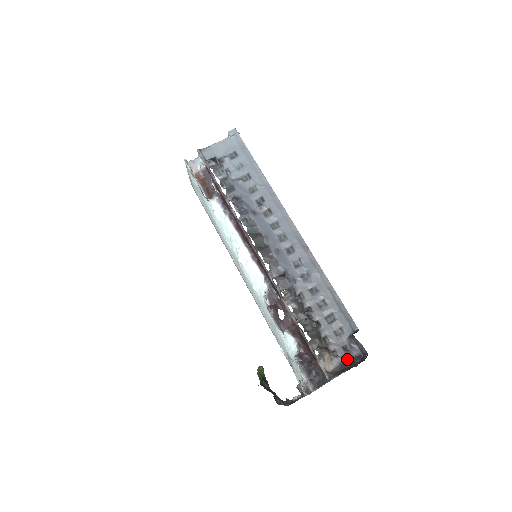
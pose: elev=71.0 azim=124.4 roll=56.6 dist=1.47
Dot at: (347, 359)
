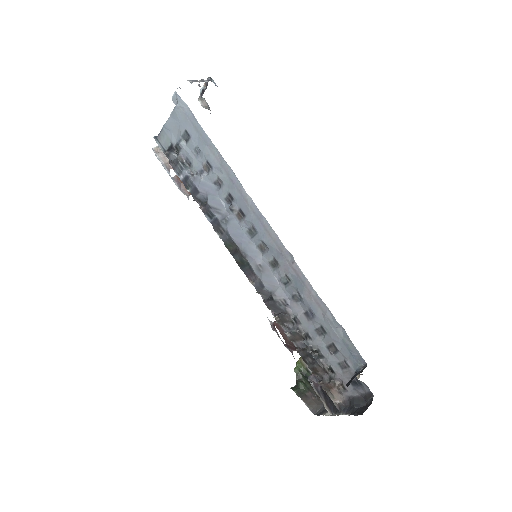
Dot at: (357, 395)
